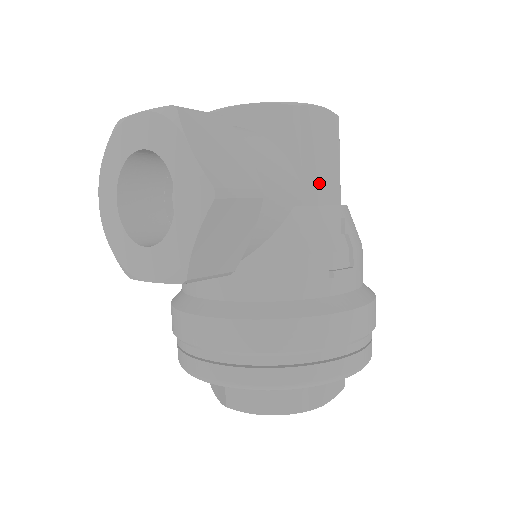
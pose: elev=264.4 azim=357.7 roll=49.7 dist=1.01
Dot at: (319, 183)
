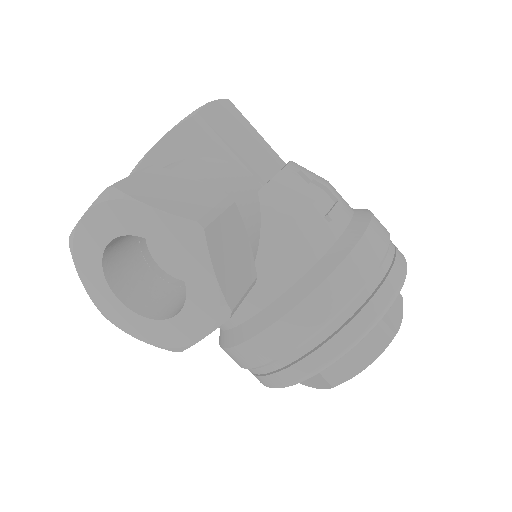
Dot at: (259, 160)
